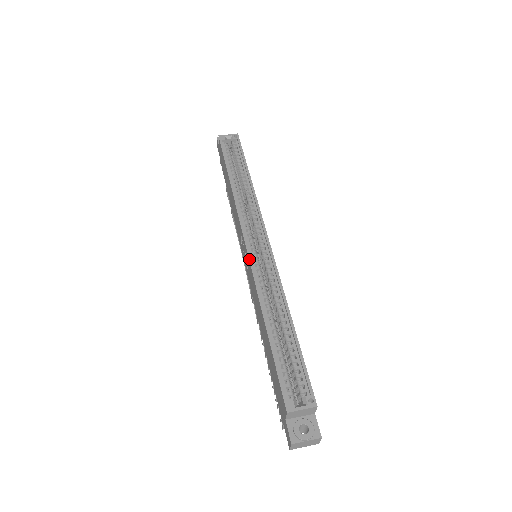
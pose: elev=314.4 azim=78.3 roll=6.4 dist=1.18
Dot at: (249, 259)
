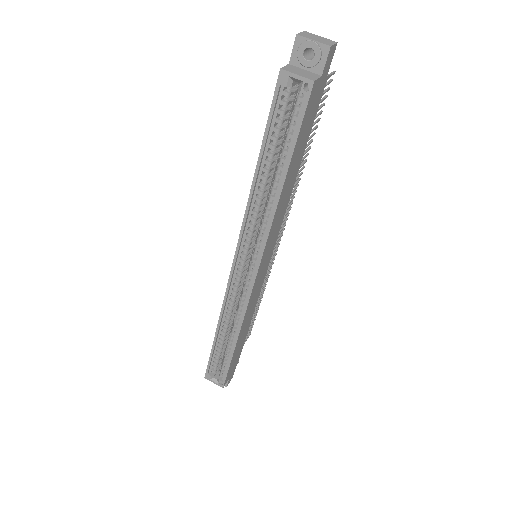
Dot at: (227, 284)
